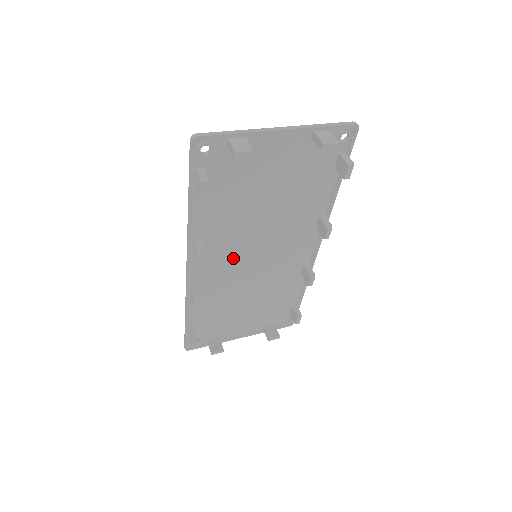
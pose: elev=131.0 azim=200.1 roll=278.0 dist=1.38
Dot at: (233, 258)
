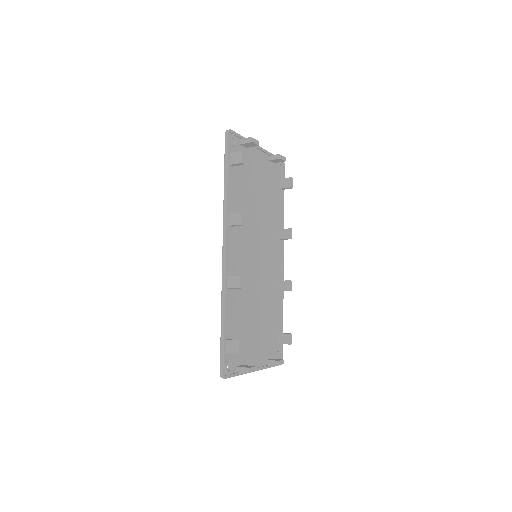
Dot at: (246, 251)
